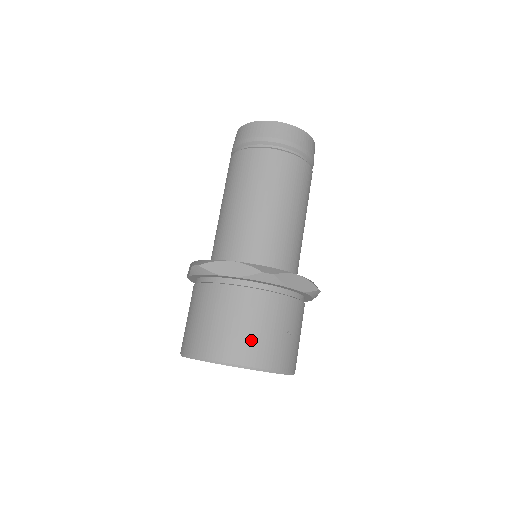
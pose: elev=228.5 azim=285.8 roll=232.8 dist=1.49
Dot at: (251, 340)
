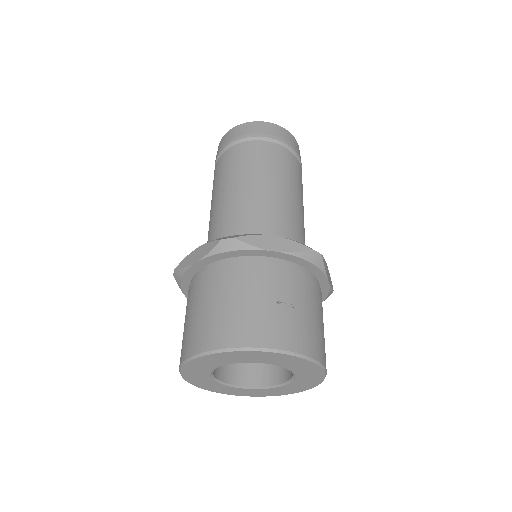
Dot at: (226, 318)
